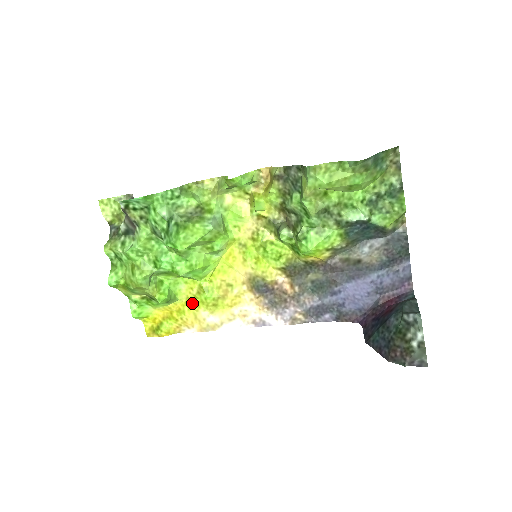
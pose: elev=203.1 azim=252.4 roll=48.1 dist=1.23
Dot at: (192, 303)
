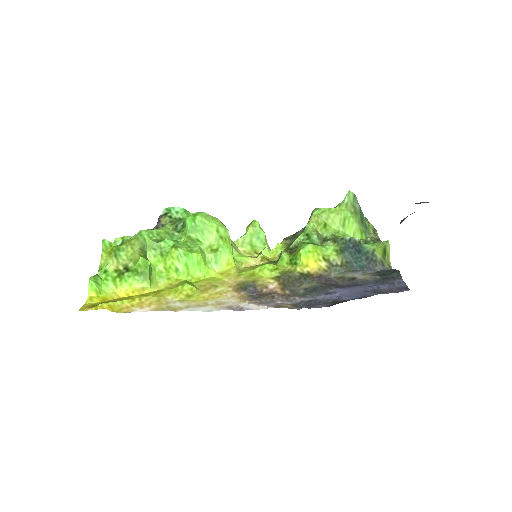
Dot at: (163, 293)
